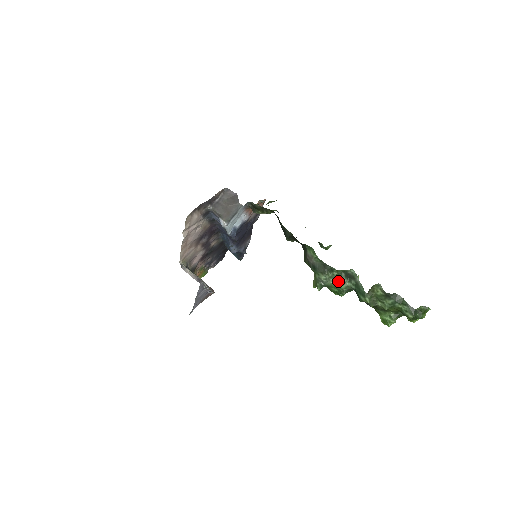
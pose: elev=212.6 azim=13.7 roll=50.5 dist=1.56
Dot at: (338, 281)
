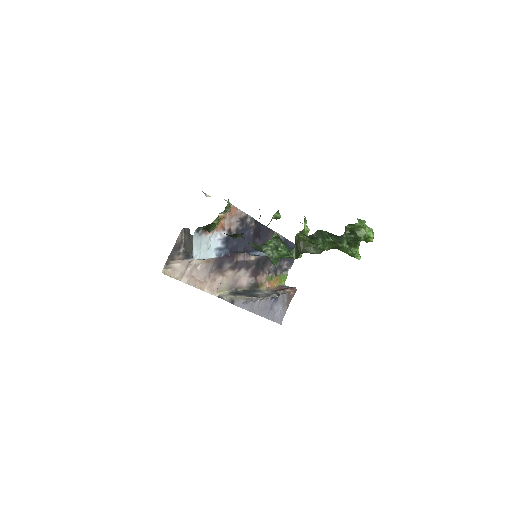
Dot at: (277, 250)
